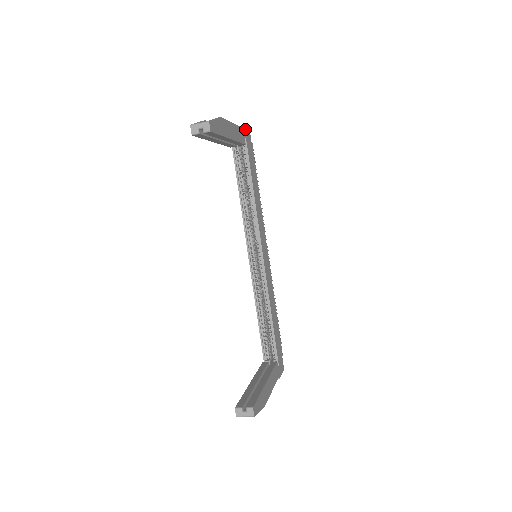
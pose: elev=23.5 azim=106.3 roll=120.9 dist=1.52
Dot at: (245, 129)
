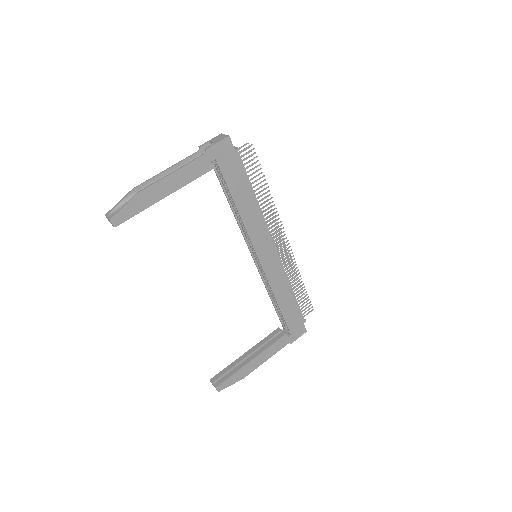
Dot at: (214, 148)
